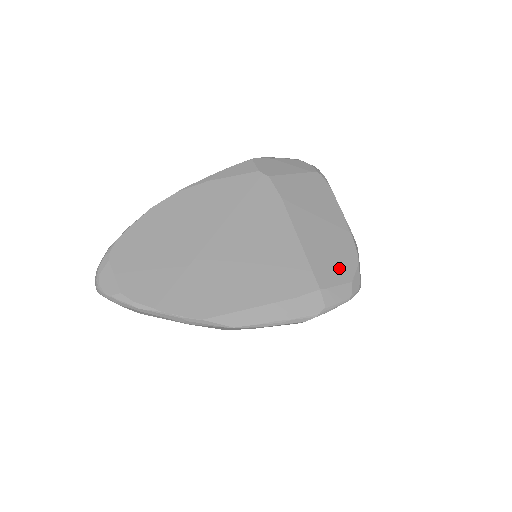
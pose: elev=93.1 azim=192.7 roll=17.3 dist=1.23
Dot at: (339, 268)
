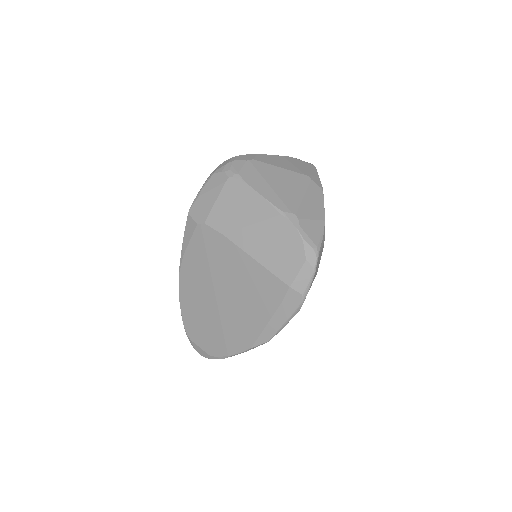
Dot at: (291, 256)
